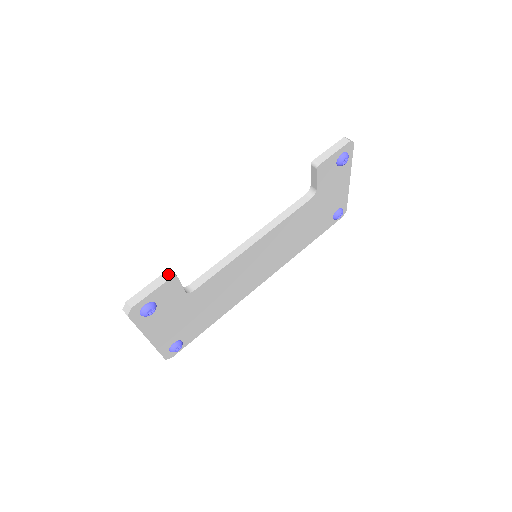
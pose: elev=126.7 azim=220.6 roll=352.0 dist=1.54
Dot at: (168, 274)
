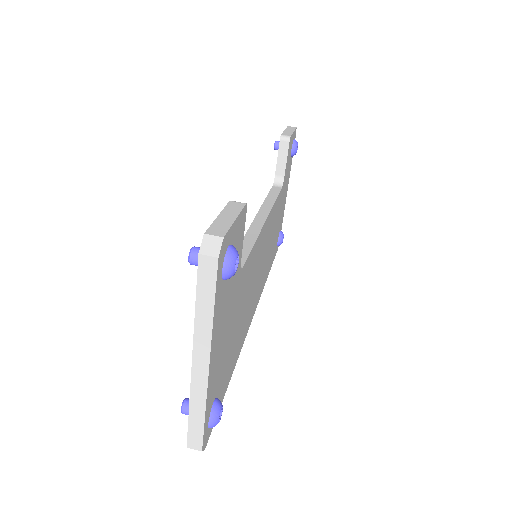
Dot at: (236, 202)
